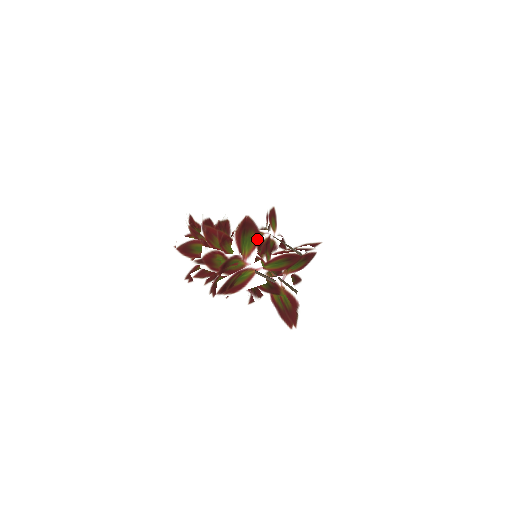
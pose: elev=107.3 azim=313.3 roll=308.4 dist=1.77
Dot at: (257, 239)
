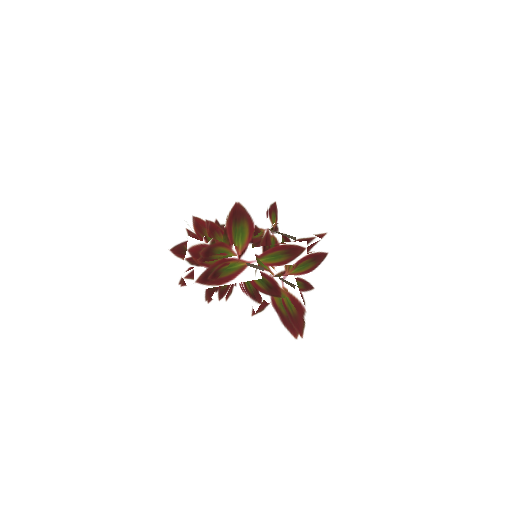
Dot at: (251, 230)
